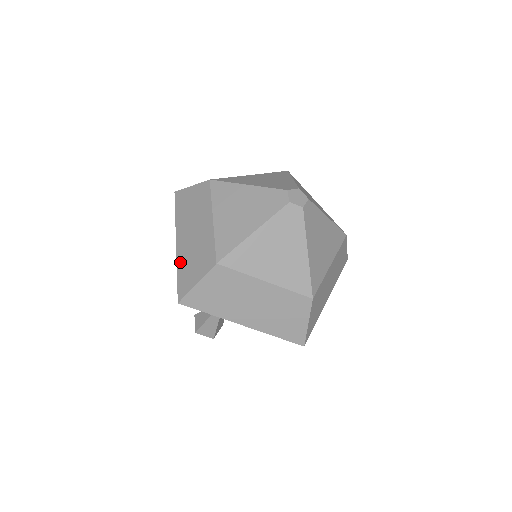
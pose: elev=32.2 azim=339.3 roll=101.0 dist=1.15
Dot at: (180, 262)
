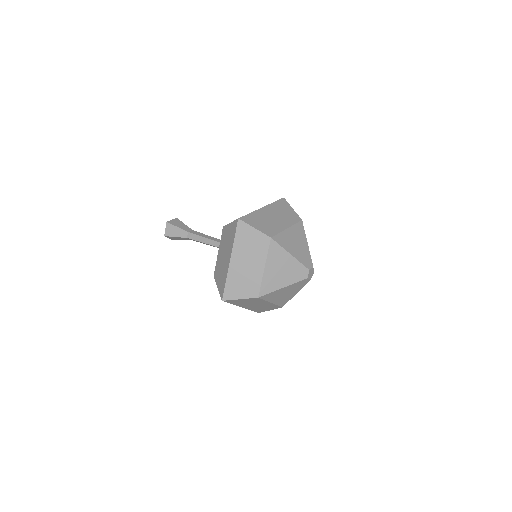
Dot at: (231, 276)
